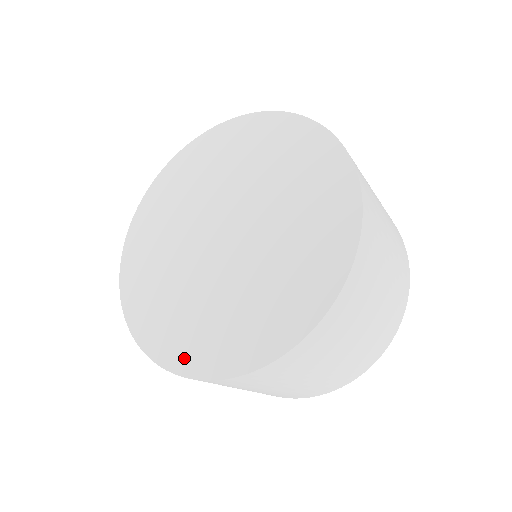
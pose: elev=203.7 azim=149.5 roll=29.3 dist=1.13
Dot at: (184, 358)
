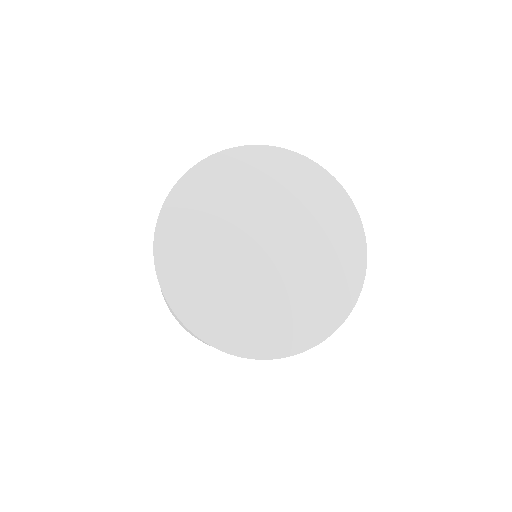
Dot at: (169, 268)
